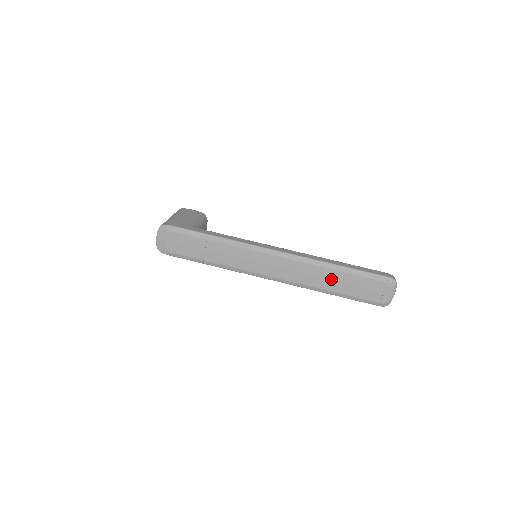
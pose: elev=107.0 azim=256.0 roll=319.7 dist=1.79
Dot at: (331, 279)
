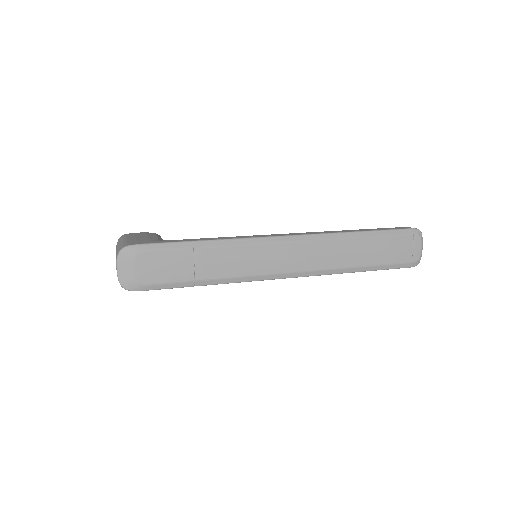
Dot at: (356, 251)
